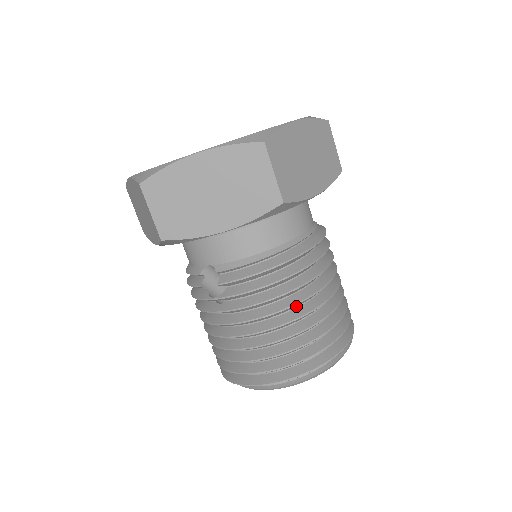
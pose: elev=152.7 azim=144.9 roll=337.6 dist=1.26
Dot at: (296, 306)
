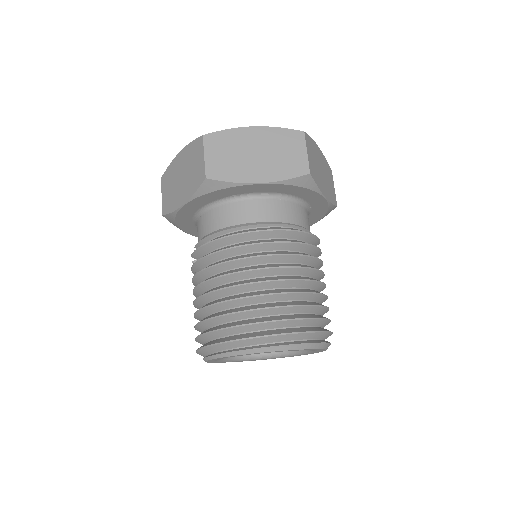
Dot at: (230, 281)
